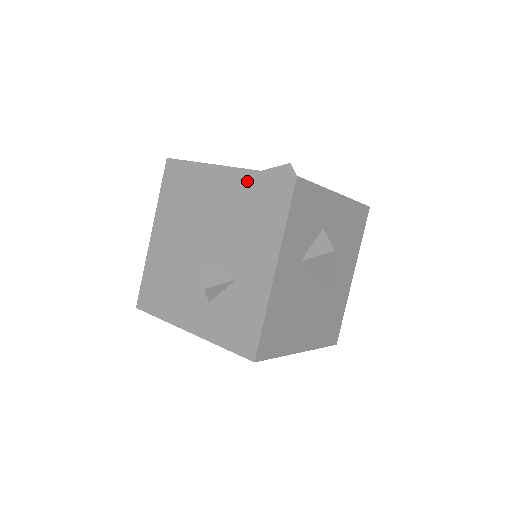
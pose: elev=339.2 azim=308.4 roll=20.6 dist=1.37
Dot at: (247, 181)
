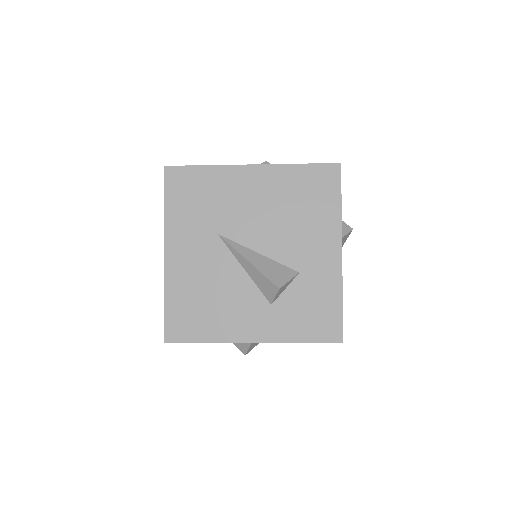
Dot at: (285, 176)
